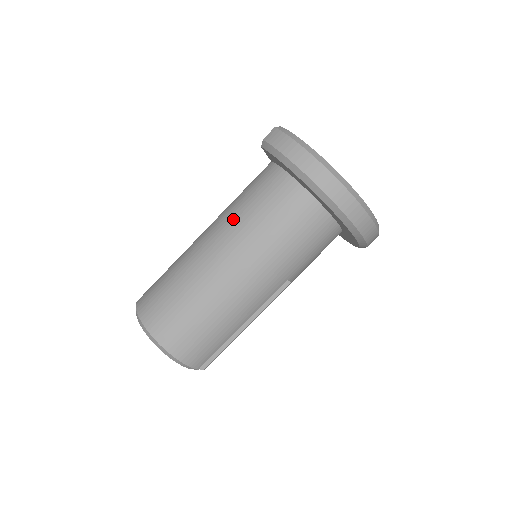
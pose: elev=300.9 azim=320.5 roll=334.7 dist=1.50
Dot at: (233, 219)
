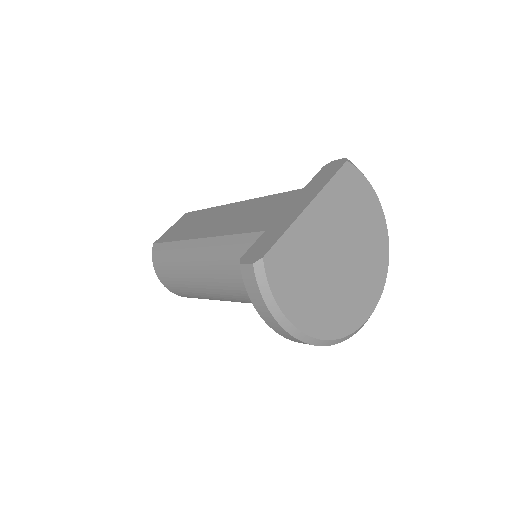
Dot at: (220, 272)
